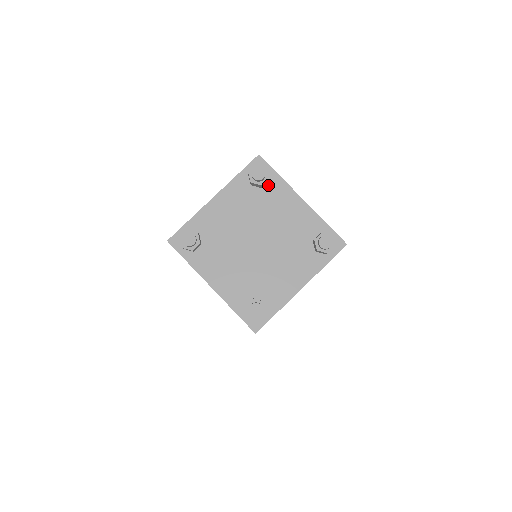
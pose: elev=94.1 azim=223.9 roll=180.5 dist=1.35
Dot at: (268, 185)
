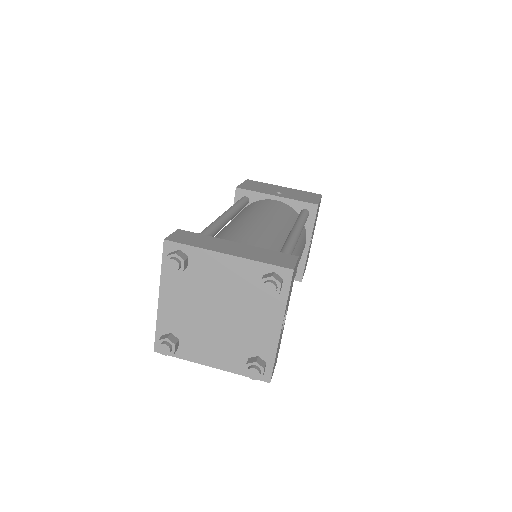
Dot at: (191, 261)
